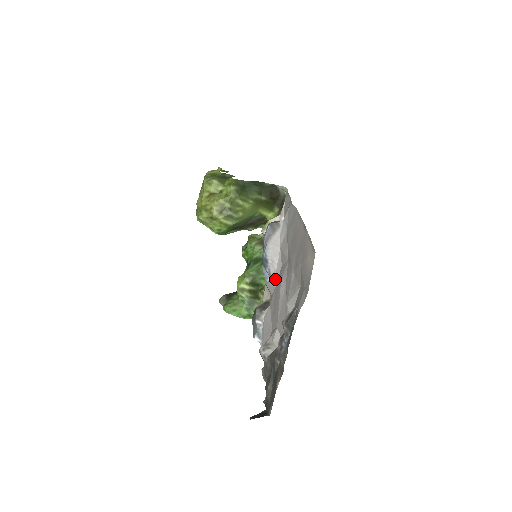
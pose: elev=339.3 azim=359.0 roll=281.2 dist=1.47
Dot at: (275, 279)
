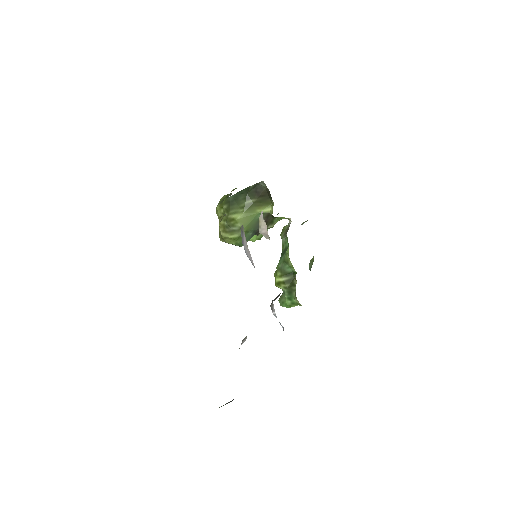
Dot at: occluded
